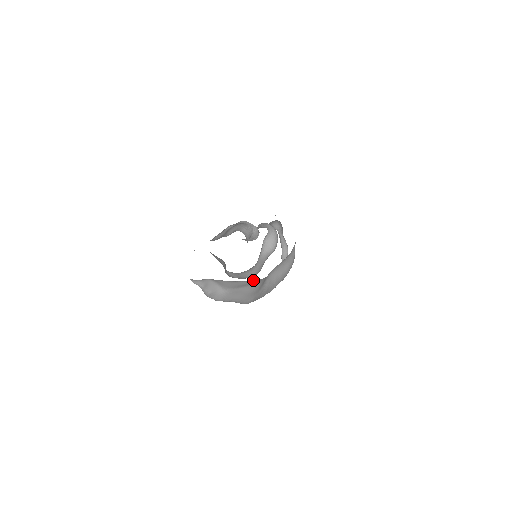
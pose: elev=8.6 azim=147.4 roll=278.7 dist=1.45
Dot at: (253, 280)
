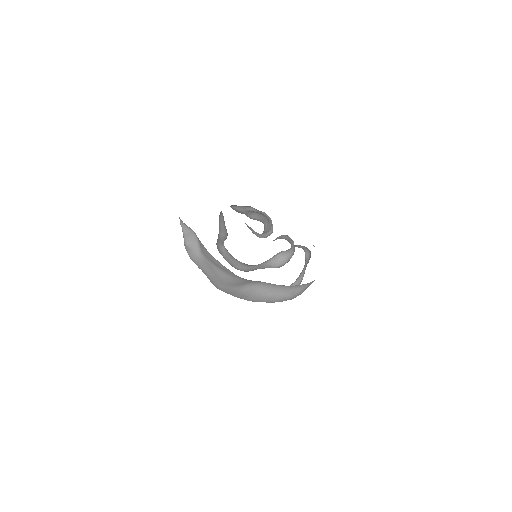
Dot at: occluded
